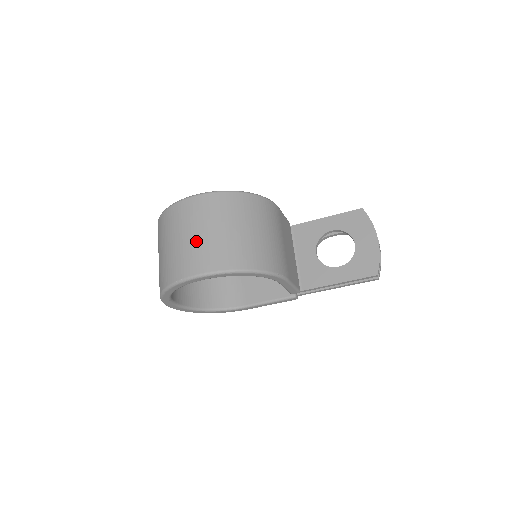
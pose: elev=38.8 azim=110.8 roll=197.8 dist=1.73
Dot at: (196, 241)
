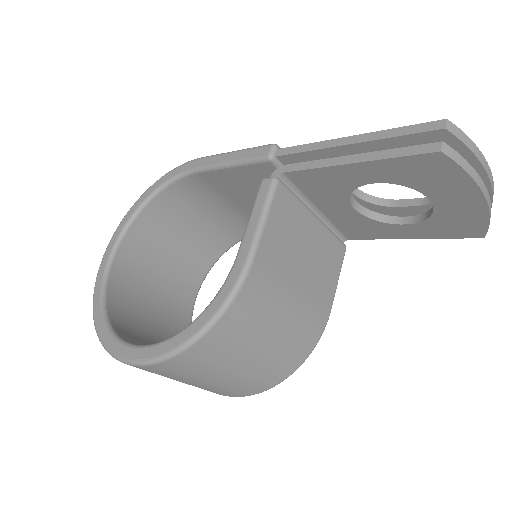
Dot at: occluded
